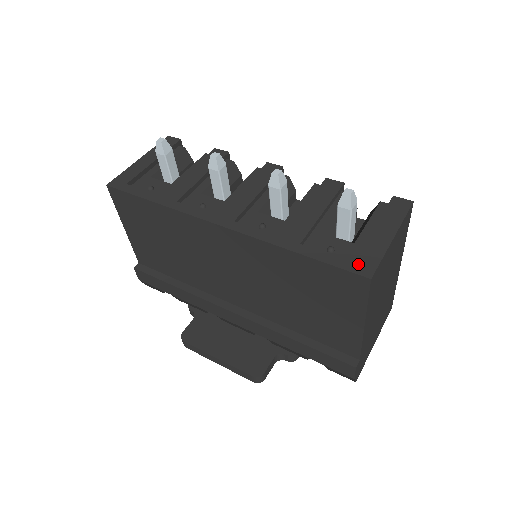
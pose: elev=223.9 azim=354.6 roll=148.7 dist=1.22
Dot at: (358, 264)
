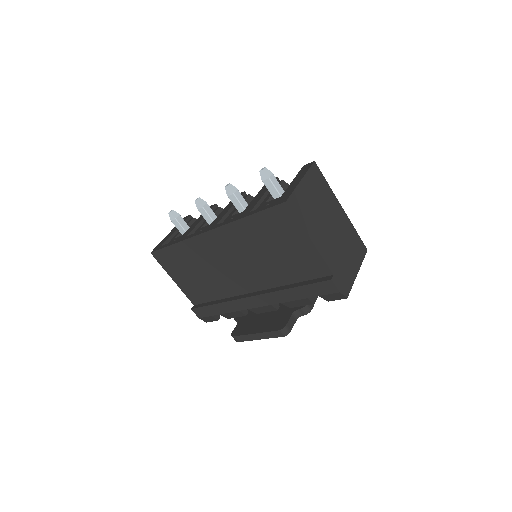
Dot at: (280, 200)
